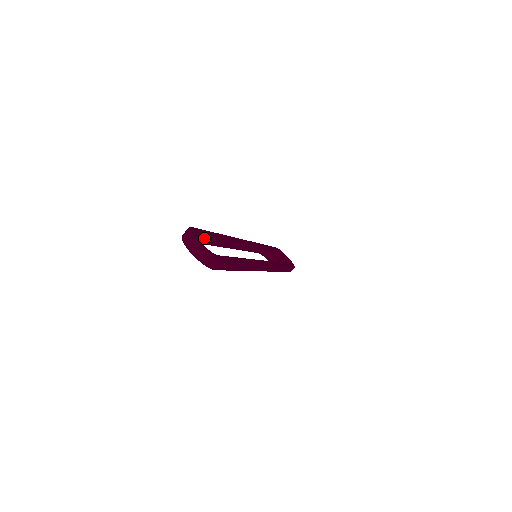
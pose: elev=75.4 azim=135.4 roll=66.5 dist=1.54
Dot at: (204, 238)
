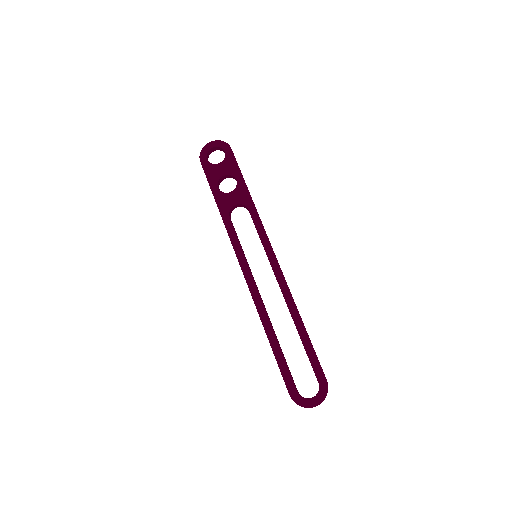
Dot at: (291, 376)
